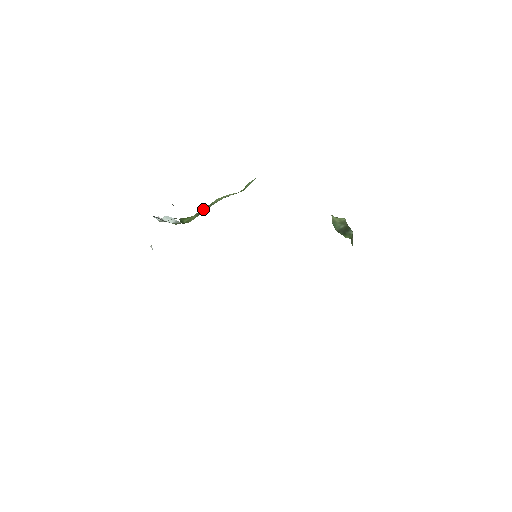
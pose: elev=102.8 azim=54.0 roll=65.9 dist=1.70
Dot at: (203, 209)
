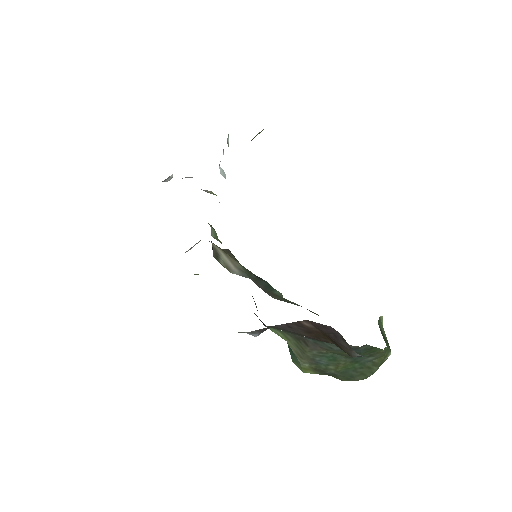
Dot at: occluded
